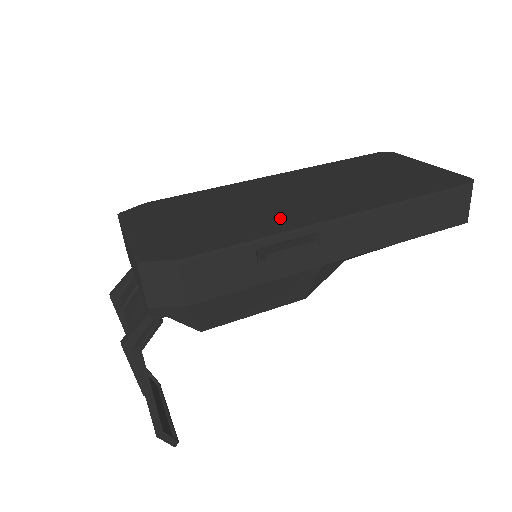
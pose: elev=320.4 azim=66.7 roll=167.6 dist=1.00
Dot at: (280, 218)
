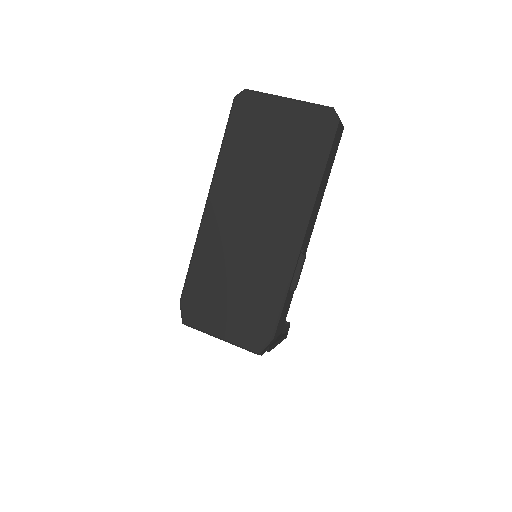
Dot at: (274, 260)
